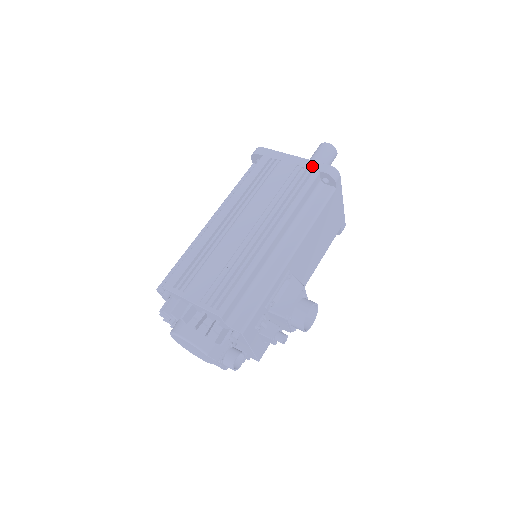
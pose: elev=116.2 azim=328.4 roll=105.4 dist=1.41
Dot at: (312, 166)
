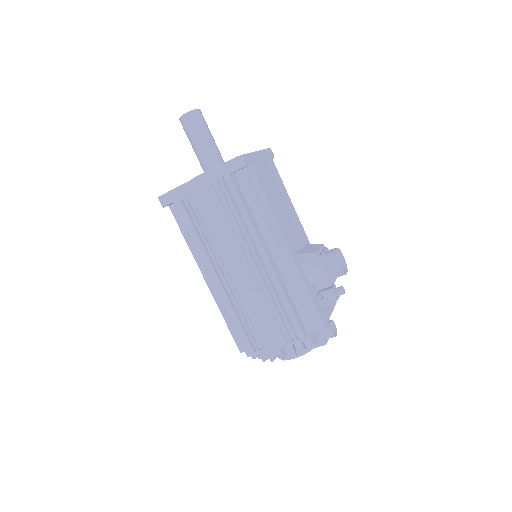
Dot at: (218, 176)
